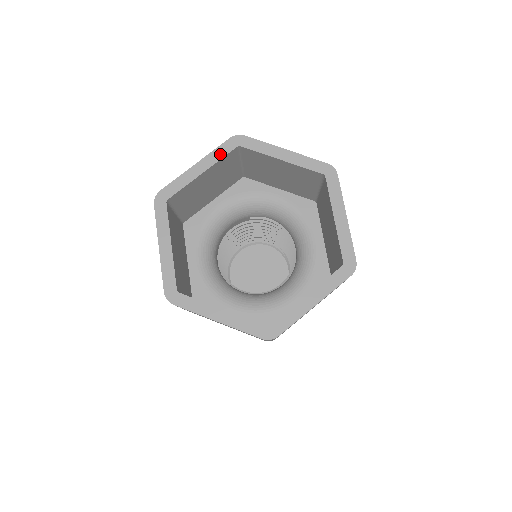
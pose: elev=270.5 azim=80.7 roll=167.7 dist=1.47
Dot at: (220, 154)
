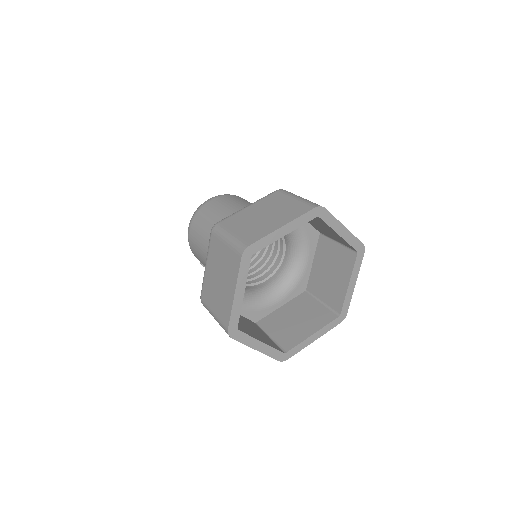
Dot at: (245, 273)
